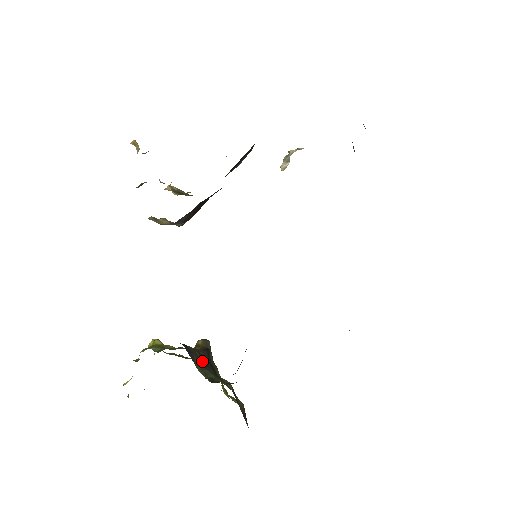
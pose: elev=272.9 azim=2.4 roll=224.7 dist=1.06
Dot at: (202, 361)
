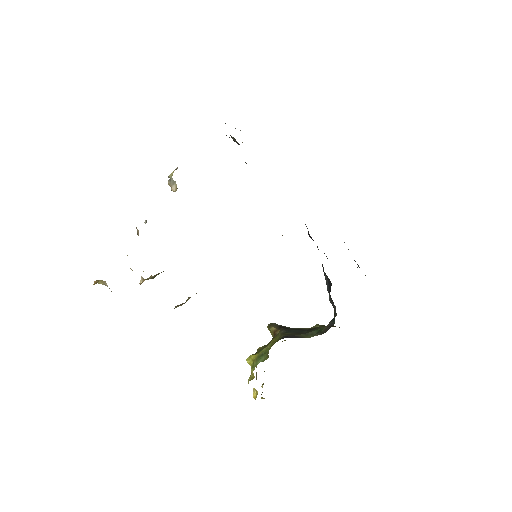
Dot at: (297, 333)
